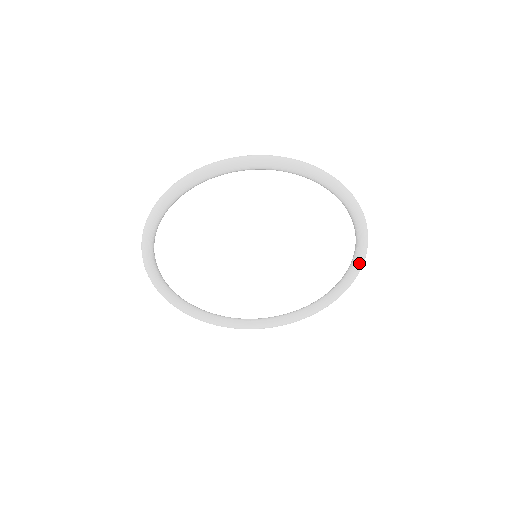
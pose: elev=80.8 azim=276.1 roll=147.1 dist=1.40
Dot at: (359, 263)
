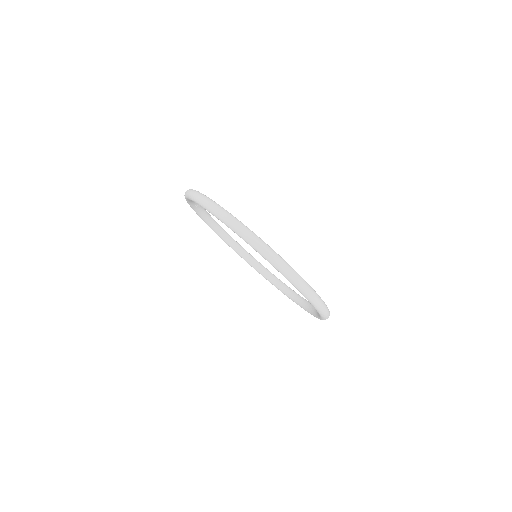
Dot at: (300, 306)
